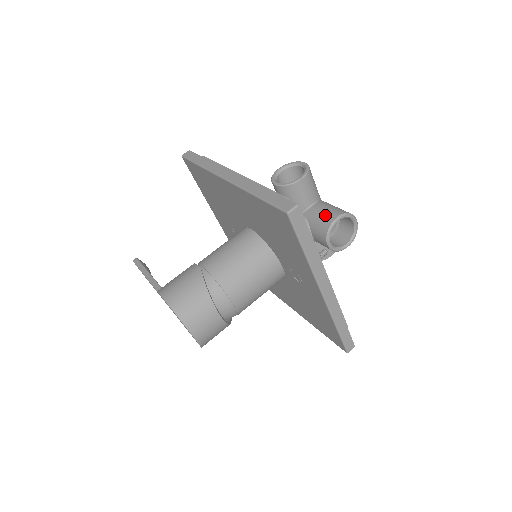
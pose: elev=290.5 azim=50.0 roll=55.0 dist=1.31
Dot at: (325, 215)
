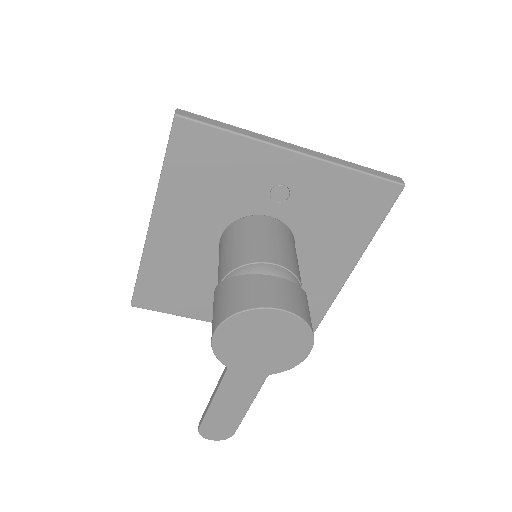
Dot at: occluded
